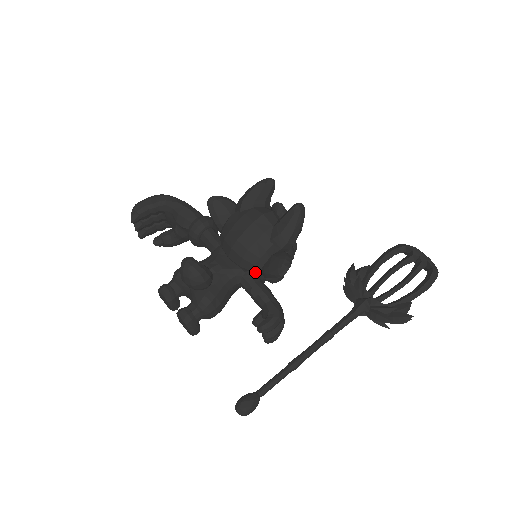
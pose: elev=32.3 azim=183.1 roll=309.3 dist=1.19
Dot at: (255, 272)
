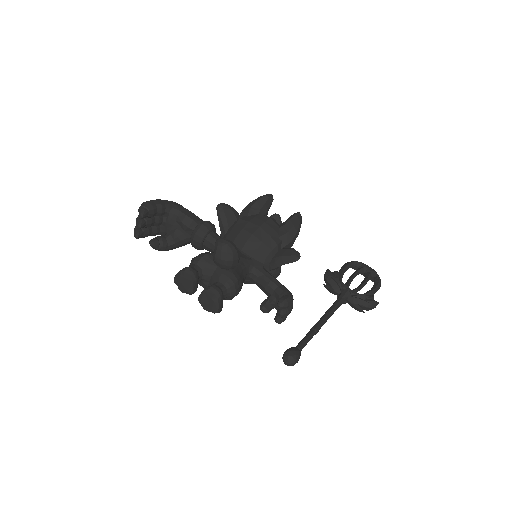
Dot at: (265, 263)
